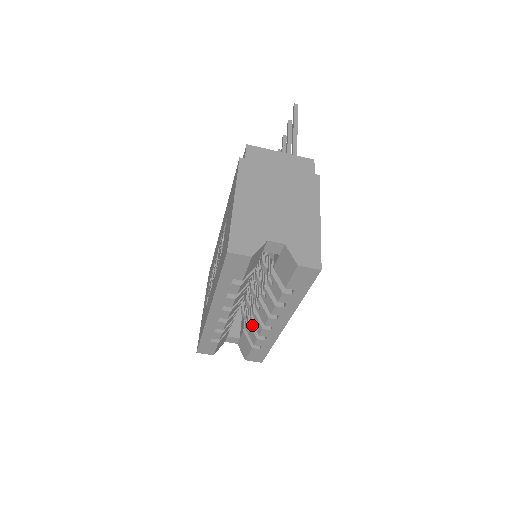
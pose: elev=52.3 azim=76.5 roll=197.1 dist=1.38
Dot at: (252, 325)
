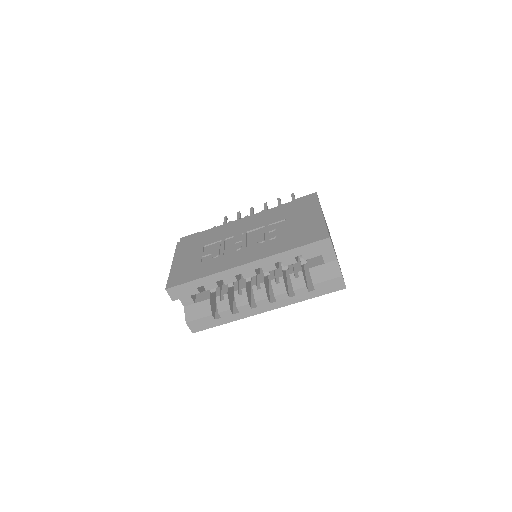
Dot at: (229, 298)
